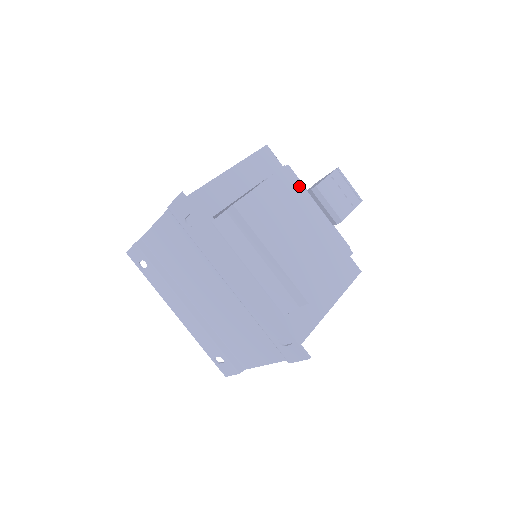
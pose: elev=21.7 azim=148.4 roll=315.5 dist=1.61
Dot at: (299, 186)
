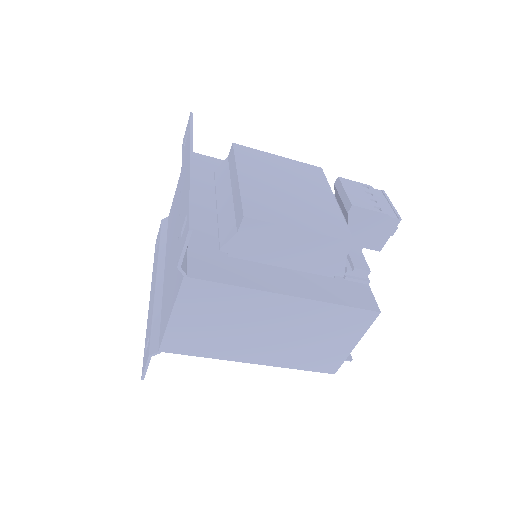
Dot at: (322, 180)
